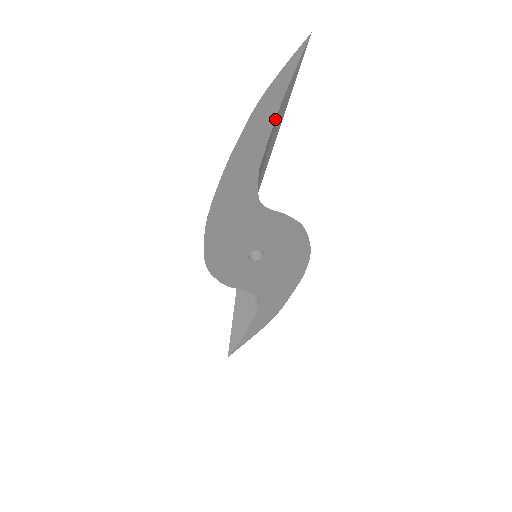
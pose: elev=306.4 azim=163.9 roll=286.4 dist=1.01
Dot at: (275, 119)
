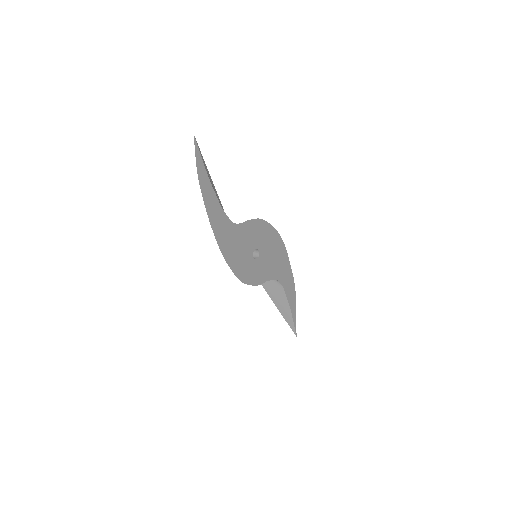
Dot at: (209, 179)
